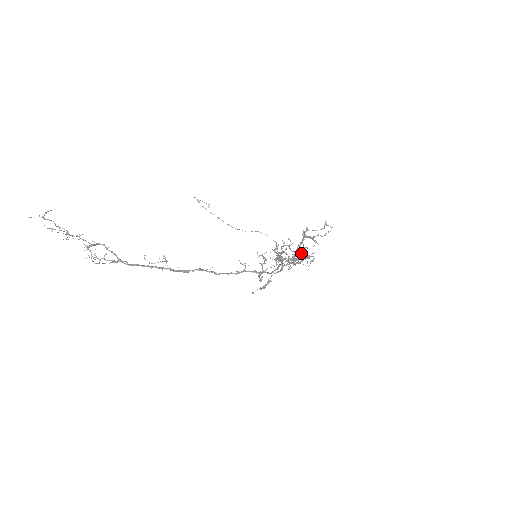
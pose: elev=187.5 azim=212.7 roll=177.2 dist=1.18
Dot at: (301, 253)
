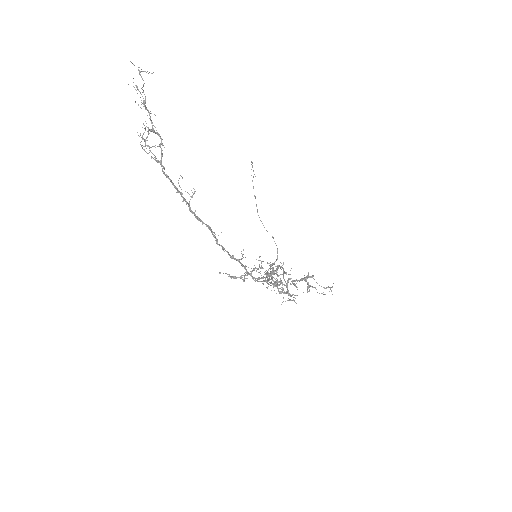
Dot at: occluded
